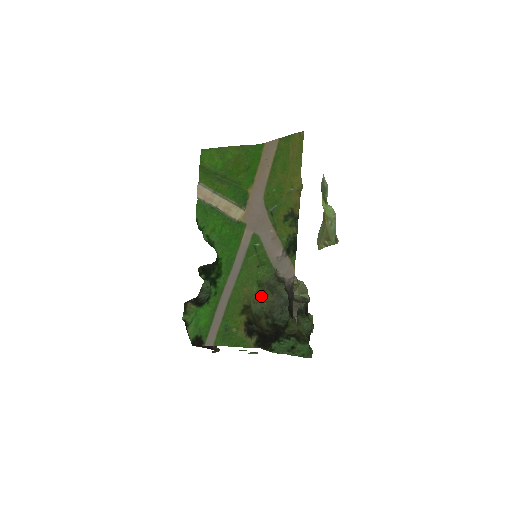
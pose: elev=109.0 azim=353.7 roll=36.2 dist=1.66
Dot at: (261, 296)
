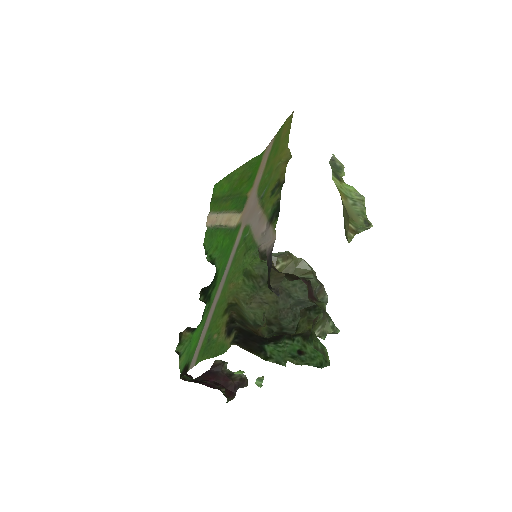
Dot at: (255, 293)
